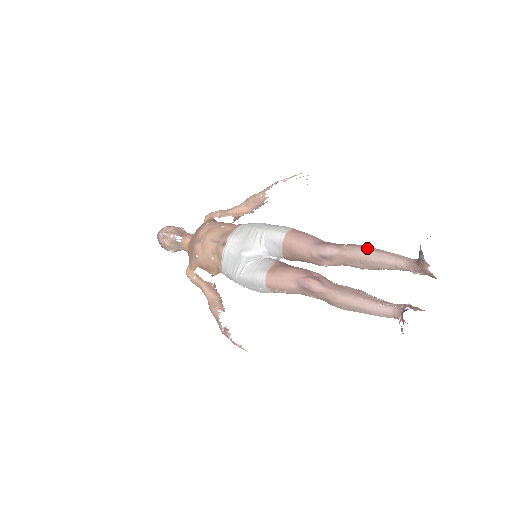
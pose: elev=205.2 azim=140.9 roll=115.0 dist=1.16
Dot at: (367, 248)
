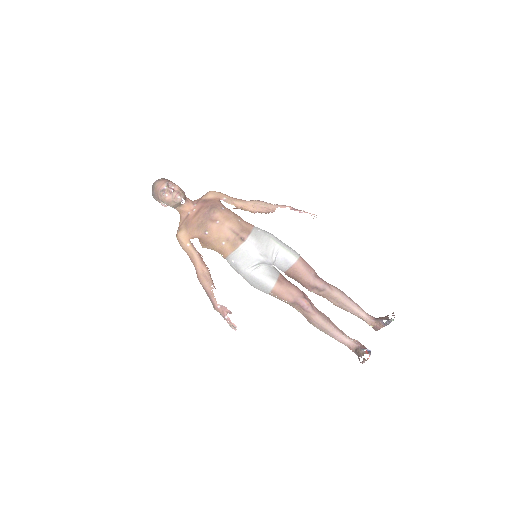
Dot at: (346, 295)
